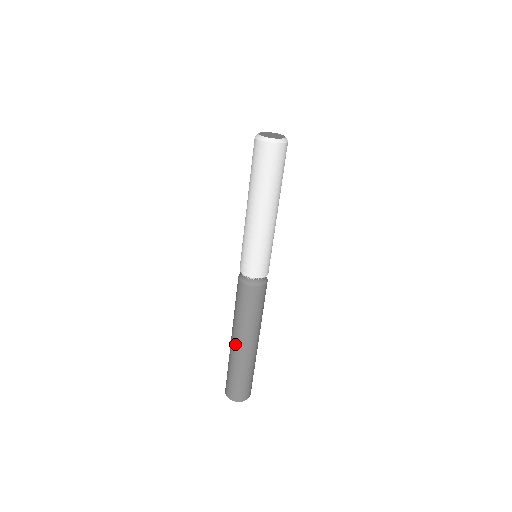
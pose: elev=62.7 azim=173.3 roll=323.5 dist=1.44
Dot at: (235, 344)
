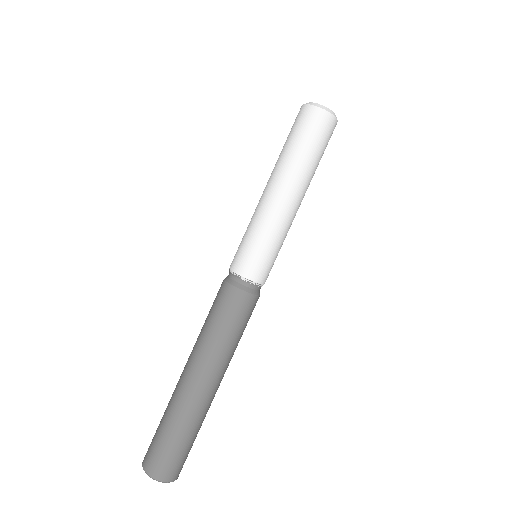
Dot at: (193, 382)
